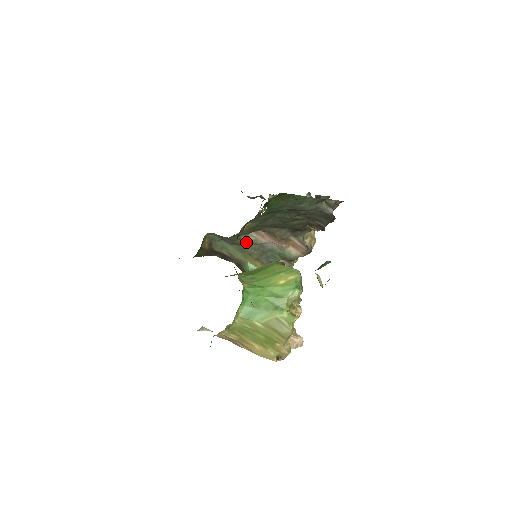
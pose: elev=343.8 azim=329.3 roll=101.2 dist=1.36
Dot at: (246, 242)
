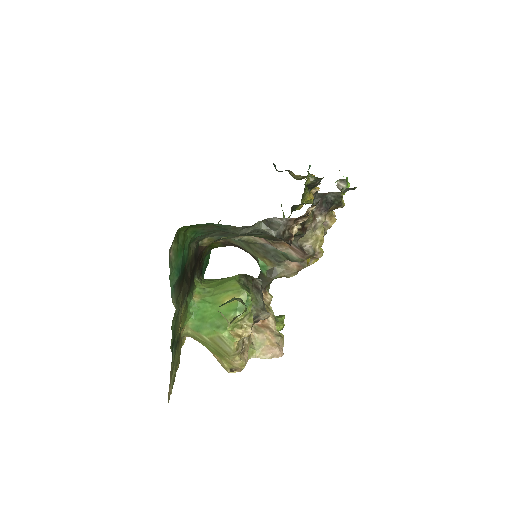
Dot at: (247, 241)
